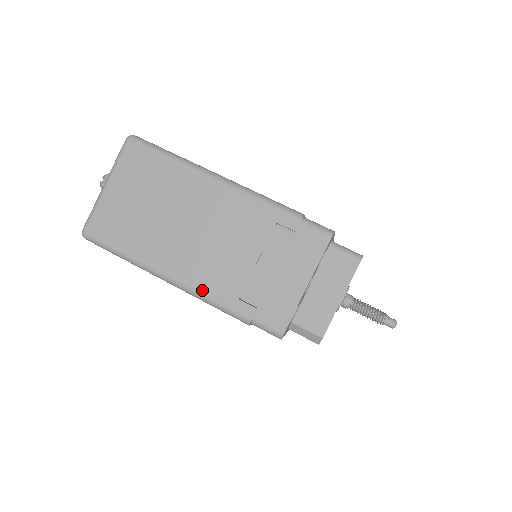
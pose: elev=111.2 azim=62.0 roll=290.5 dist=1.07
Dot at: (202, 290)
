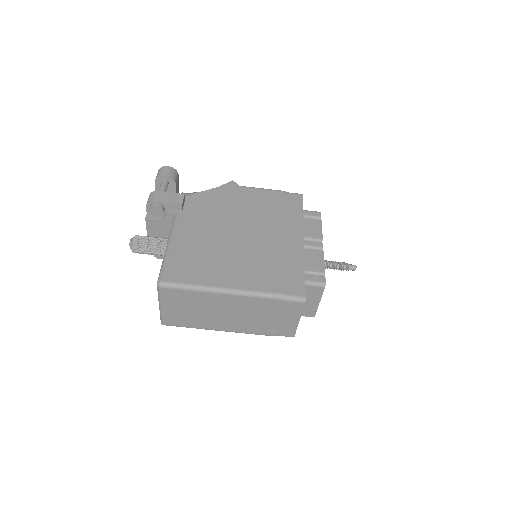
Dot at: (243, 332)
